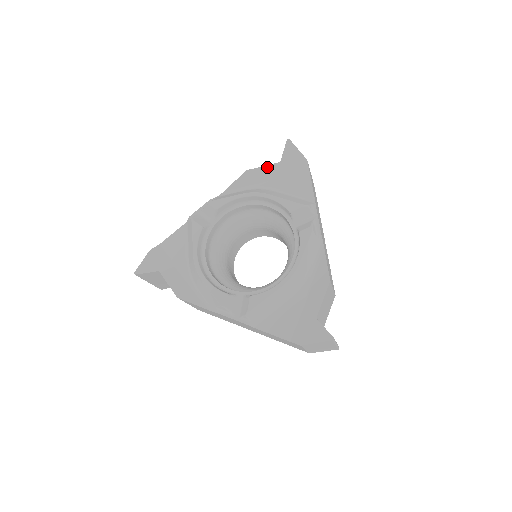
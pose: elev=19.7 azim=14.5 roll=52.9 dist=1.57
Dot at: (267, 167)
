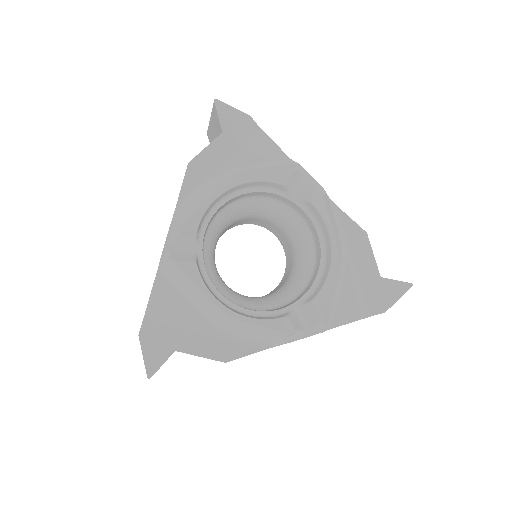
Dot at: (211, 146)
